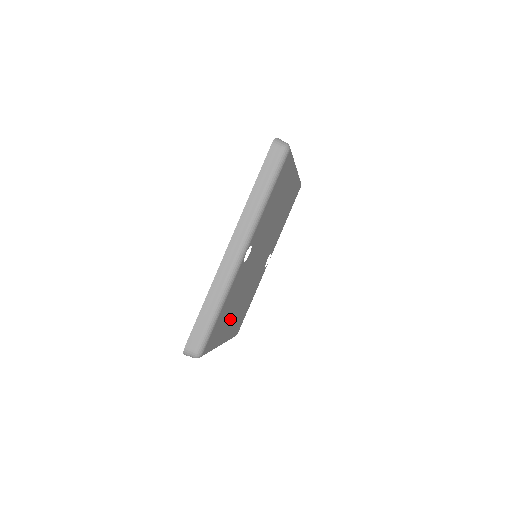
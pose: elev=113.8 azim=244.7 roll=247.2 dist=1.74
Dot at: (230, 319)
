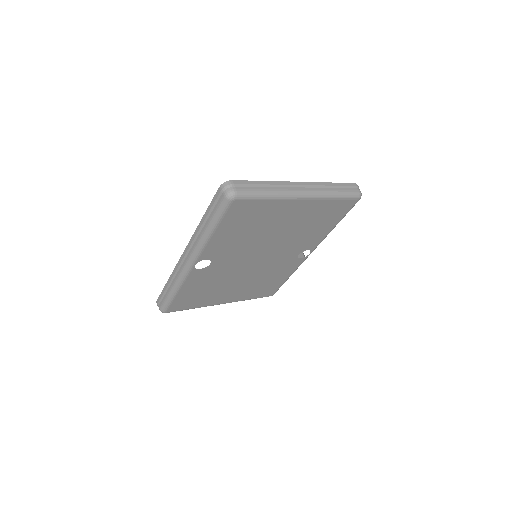
Dot at: (222, 293)
